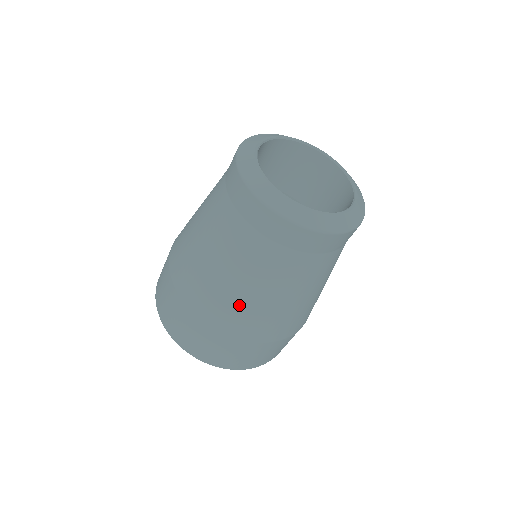
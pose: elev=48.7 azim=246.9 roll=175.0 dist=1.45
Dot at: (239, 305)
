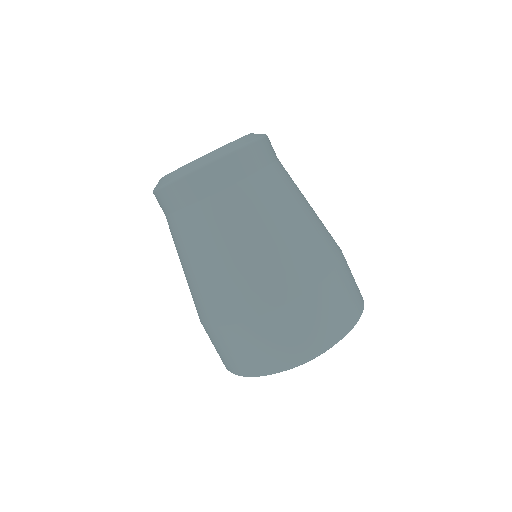
Dot at: (232, 280)
